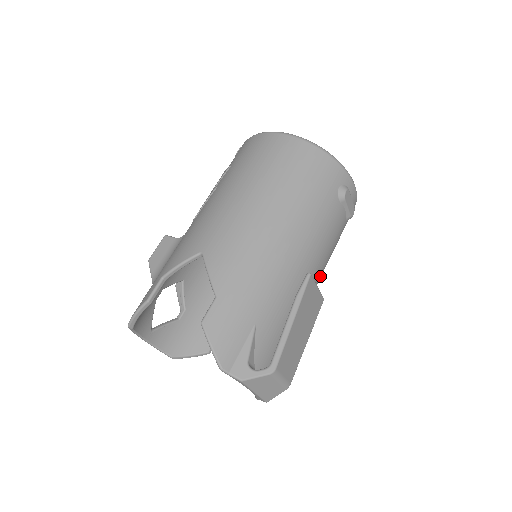
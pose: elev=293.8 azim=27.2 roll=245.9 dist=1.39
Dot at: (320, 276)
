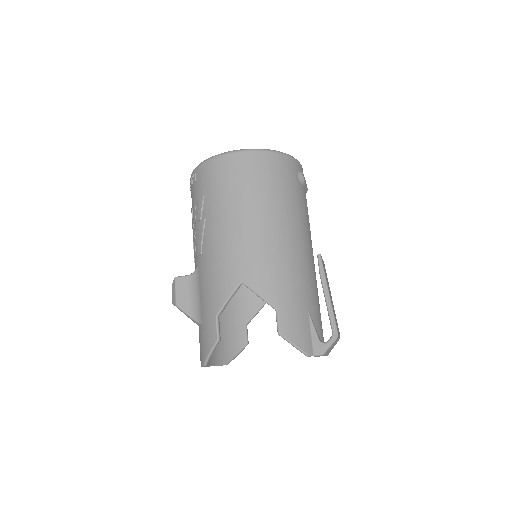
Dot at: occluded
